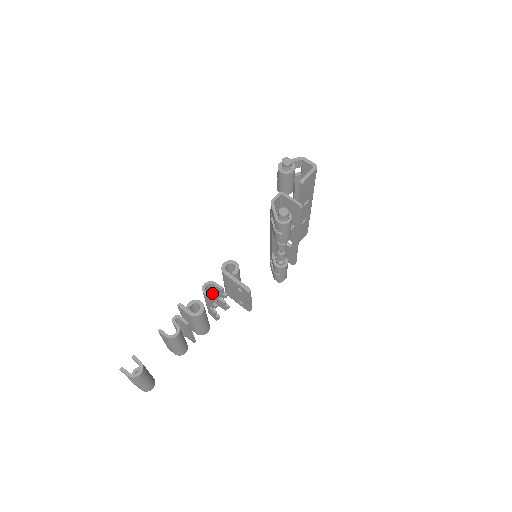
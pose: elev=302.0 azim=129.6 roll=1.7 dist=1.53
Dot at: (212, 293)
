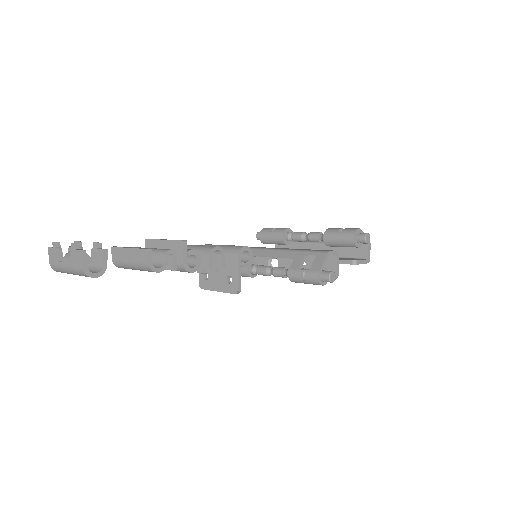
Dot at: occluded
